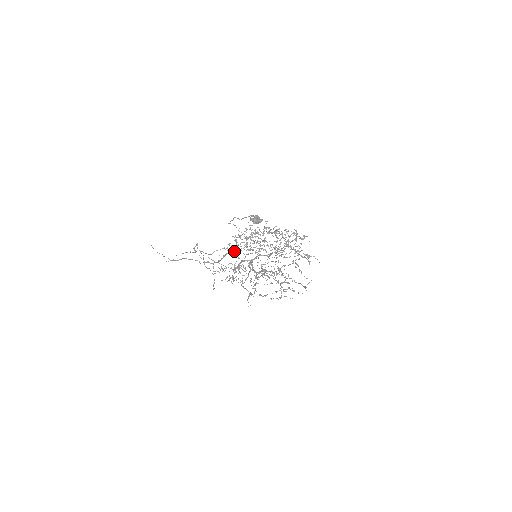
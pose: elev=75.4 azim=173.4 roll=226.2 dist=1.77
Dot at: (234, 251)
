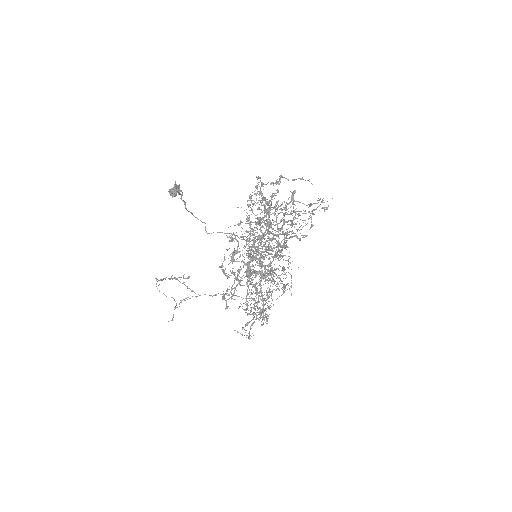
Dot at: (252, 271)
